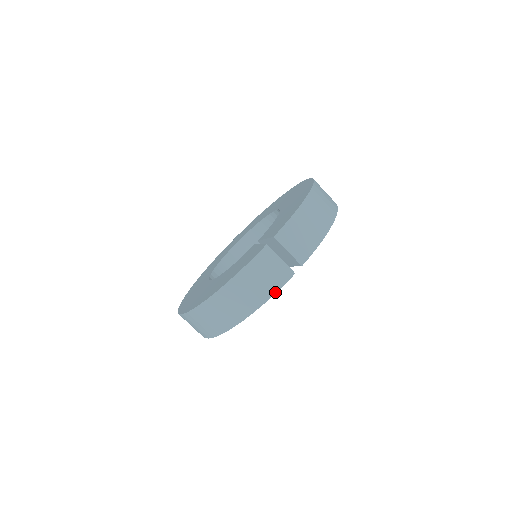
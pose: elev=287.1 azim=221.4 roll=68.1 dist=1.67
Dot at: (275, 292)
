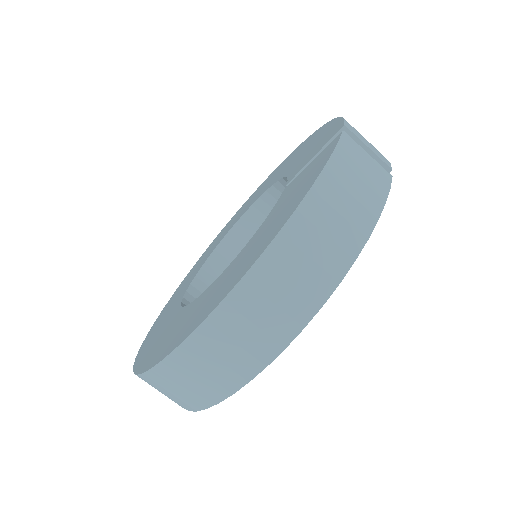
Dot at: (385, 199)
